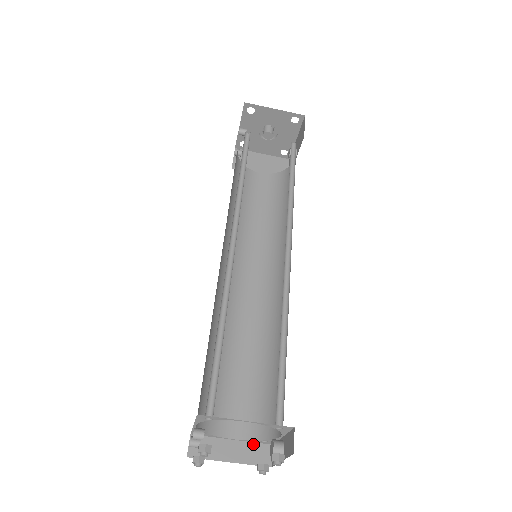
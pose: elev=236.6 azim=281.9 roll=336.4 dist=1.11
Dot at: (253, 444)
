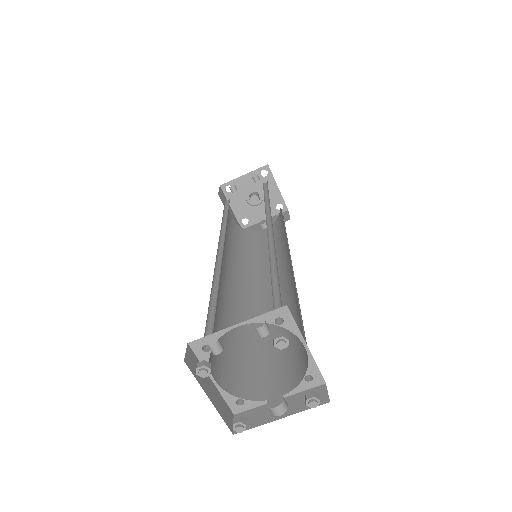
Dot at: (224, 400)
